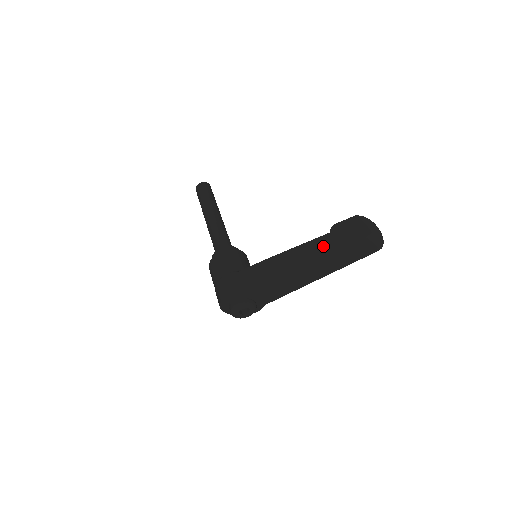
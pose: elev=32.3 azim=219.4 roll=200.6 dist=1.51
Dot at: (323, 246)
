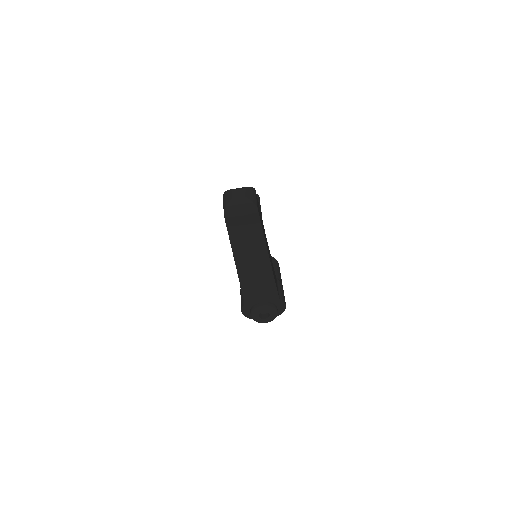
Dot at: occluded
